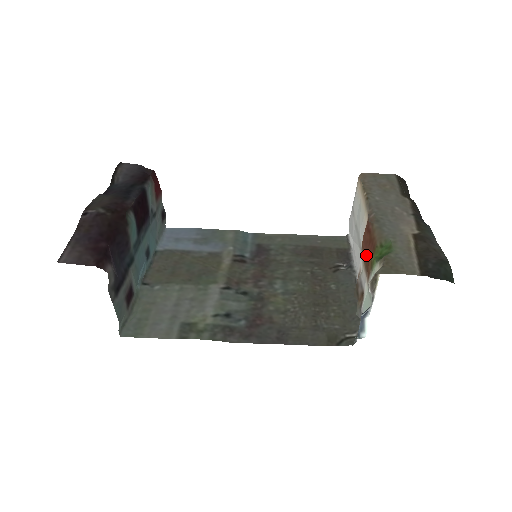
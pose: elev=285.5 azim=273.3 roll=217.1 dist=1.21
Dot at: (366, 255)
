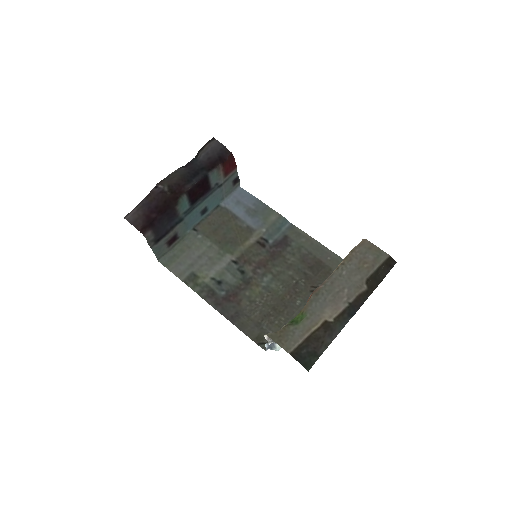
Dot at: occluded
